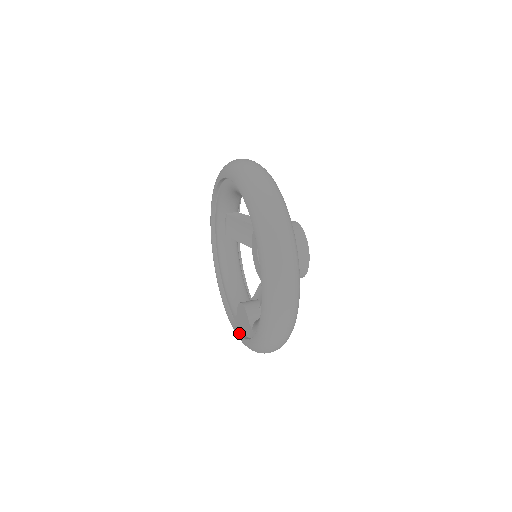
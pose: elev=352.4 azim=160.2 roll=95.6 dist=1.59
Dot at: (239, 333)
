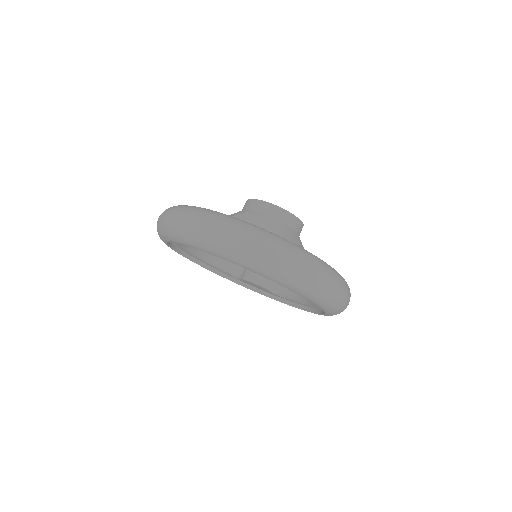
Dot at: (251, 289)
